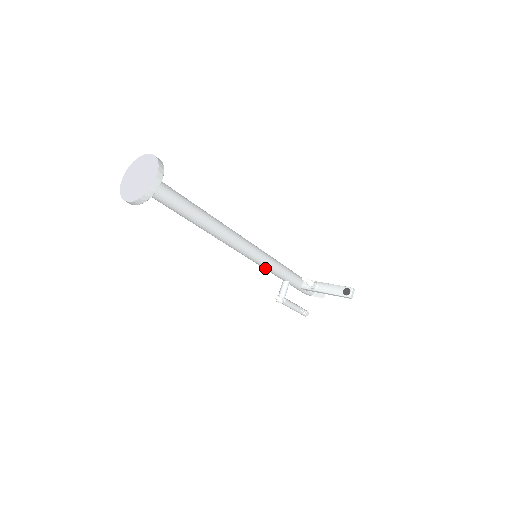
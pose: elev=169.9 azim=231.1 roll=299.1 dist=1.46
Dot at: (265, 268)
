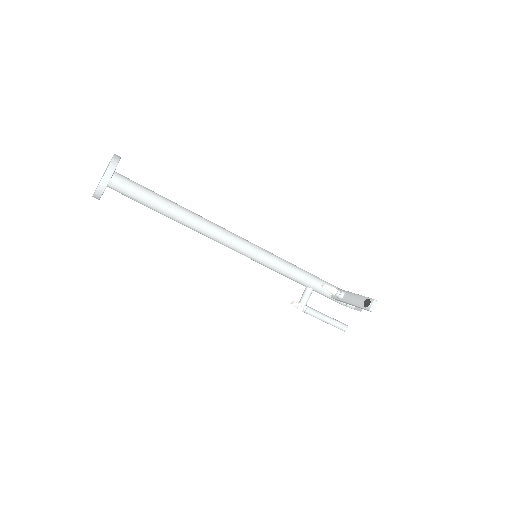
Dot at: (274, 270)
